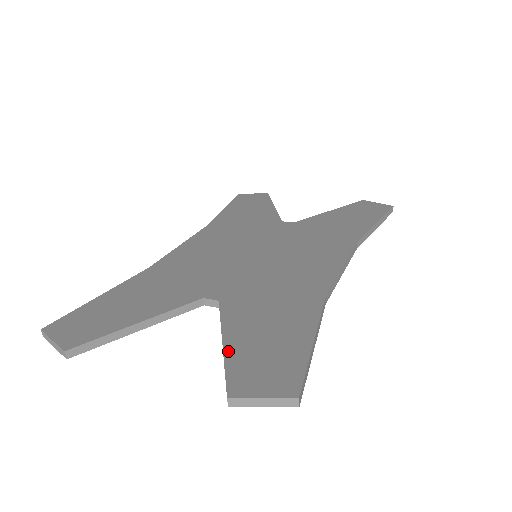
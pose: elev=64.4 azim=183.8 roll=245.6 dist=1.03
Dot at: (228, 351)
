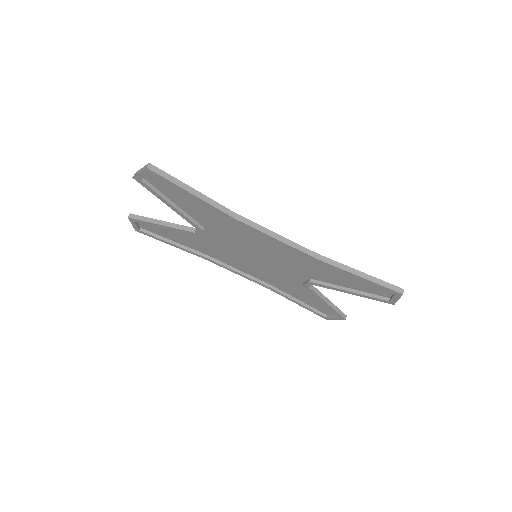
Dot at: (164, 194)
